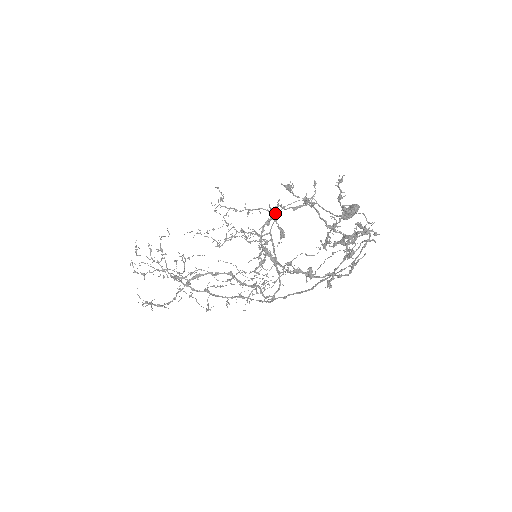
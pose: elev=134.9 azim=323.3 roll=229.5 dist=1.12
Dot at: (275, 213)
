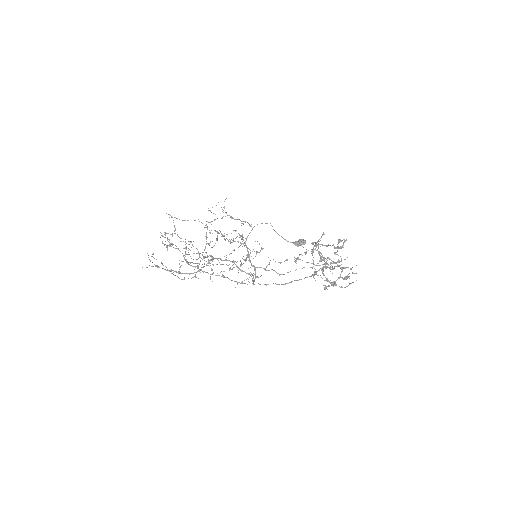
Dot at: occluded
